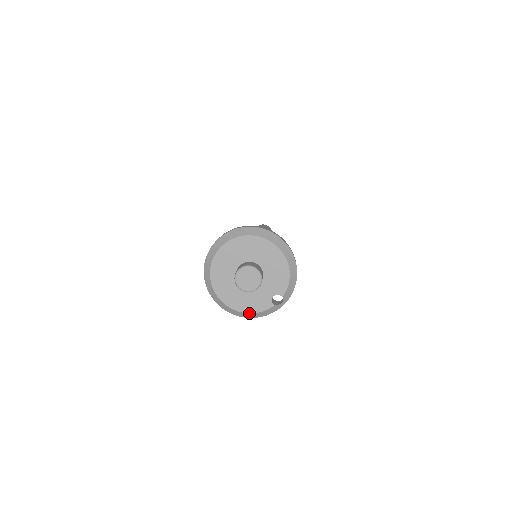
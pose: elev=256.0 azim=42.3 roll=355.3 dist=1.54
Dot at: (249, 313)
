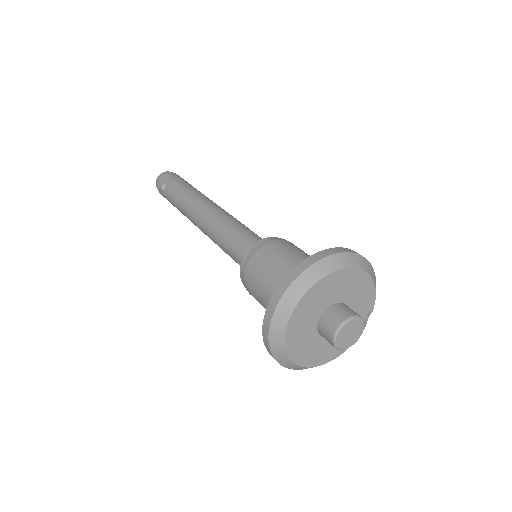
Dot at: occluded
